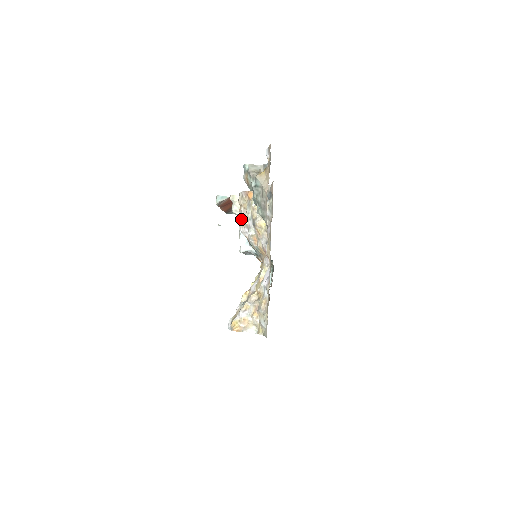
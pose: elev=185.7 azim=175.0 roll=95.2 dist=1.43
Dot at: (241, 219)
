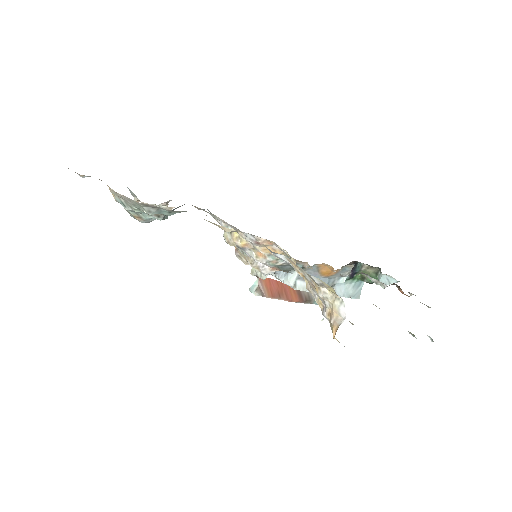
Dot at: occluded
